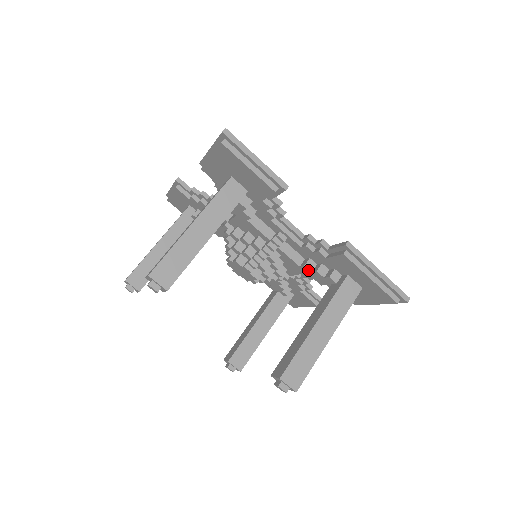
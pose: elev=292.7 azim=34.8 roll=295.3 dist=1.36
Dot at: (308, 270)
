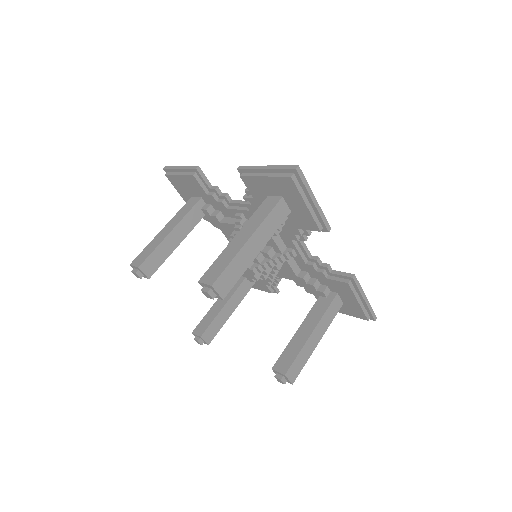
Dot at: occluded
